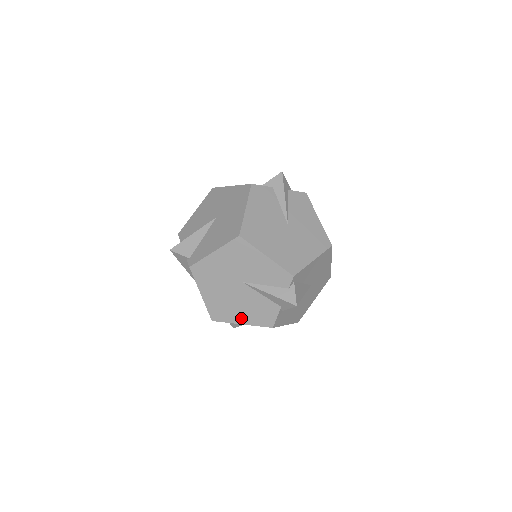
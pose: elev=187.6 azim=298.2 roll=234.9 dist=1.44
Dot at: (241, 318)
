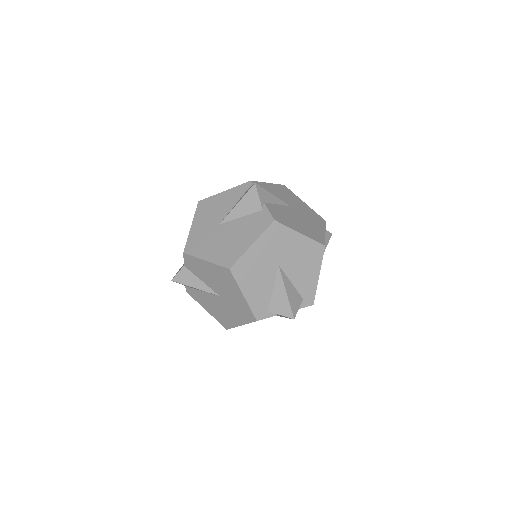
Dot at: occluded
